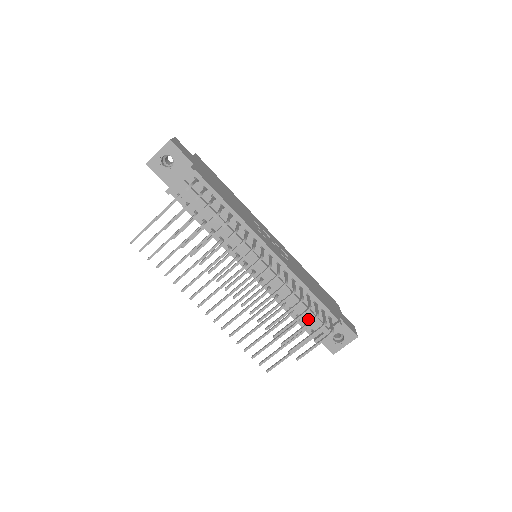
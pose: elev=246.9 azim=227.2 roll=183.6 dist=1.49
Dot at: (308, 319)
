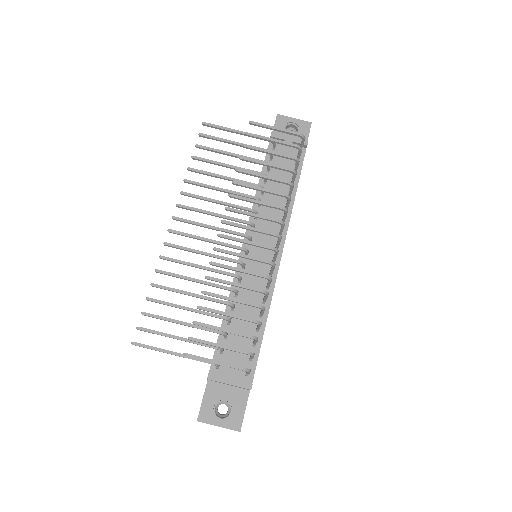
Dot at: occluded
